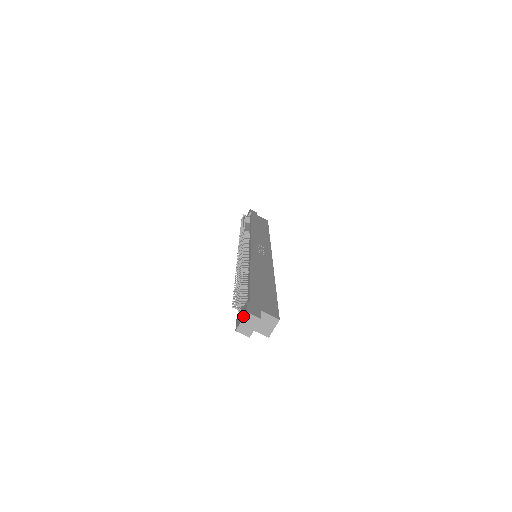
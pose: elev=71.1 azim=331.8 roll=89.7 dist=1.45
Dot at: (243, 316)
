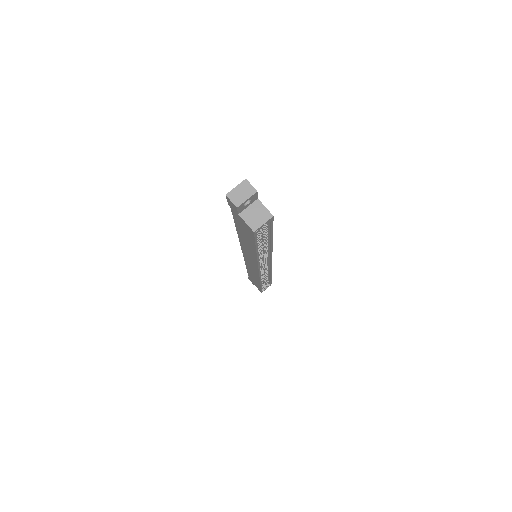
Dot at: (240, 183)
